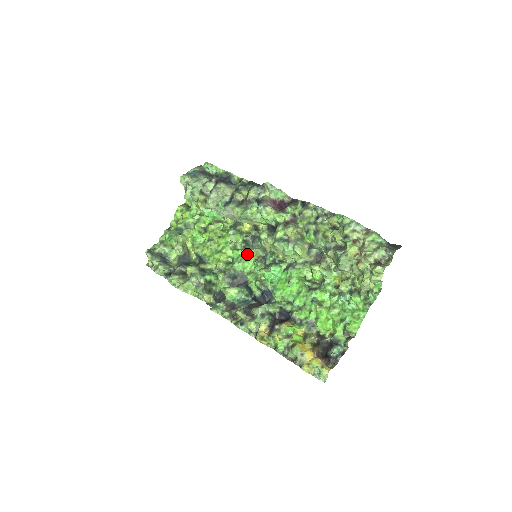
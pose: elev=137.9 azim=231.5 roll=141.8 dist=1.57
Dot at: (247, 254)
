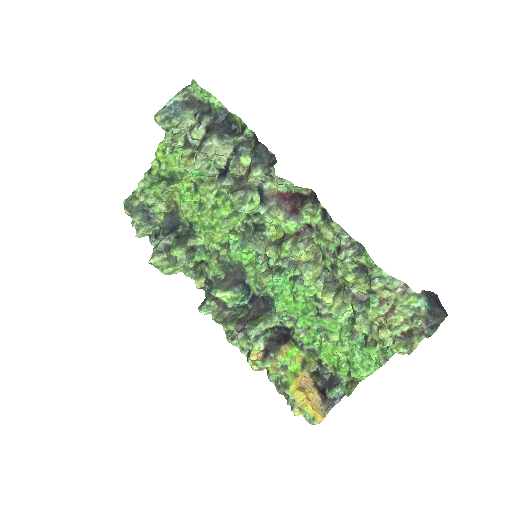
Dot at: (245, 251)
